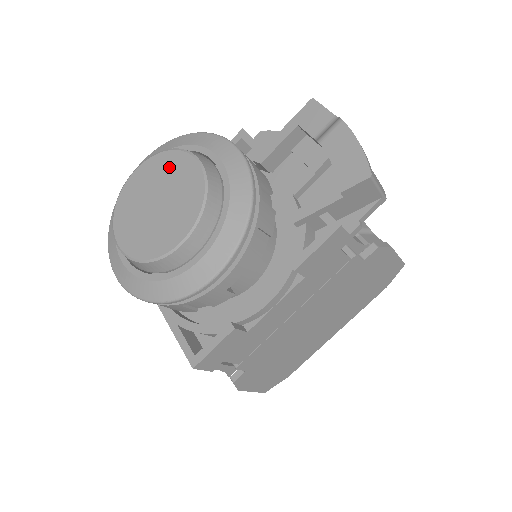
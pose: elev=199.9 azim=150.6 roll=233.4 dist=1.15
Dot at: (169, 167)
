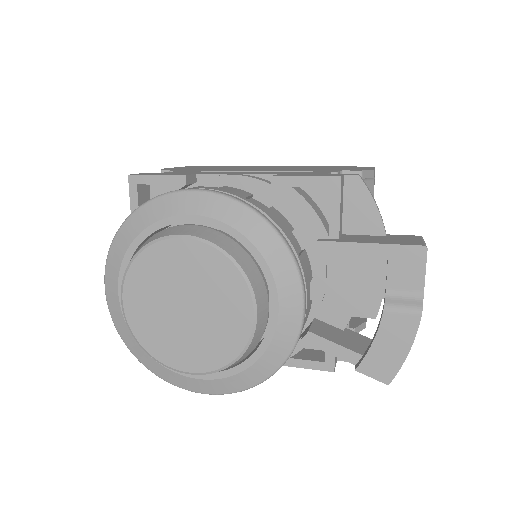
Dot at: (222, 285)
